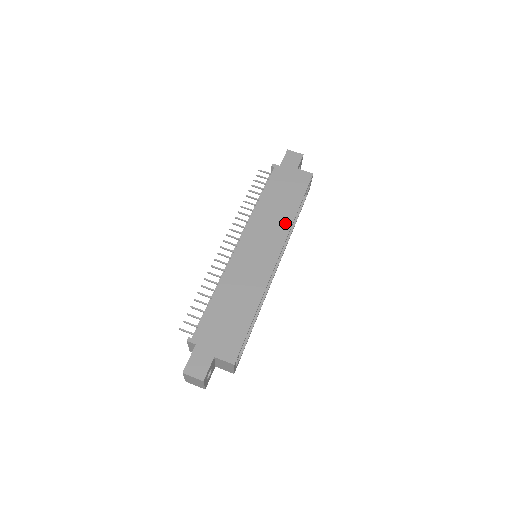
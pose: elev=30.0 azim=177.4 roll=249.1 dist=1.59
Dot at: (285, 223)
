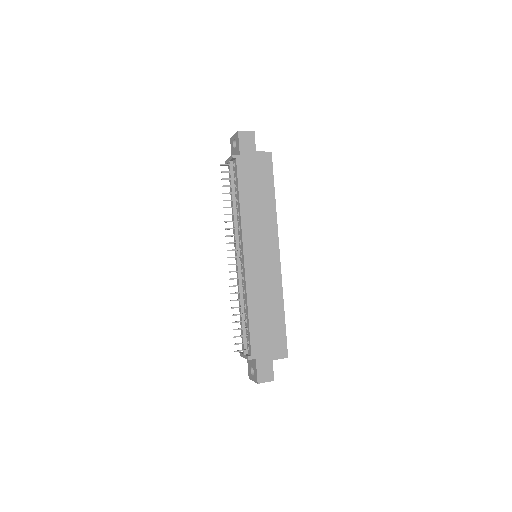
Dot at: (271, 218)
